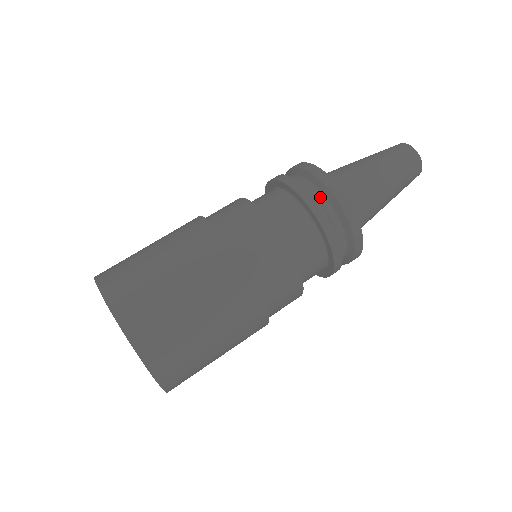
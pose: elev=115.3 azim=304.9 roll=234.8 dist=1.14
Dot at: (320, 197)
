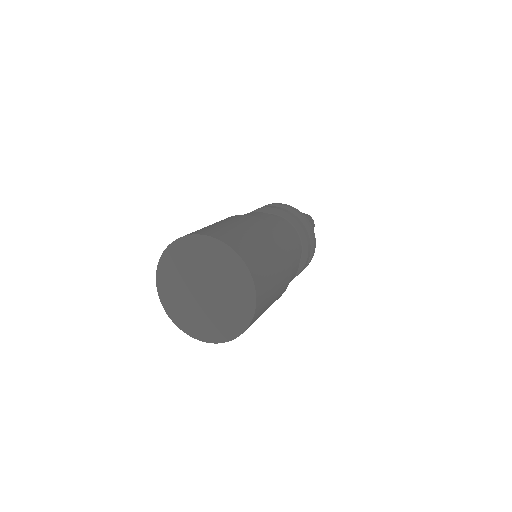
Dot at: occluded
